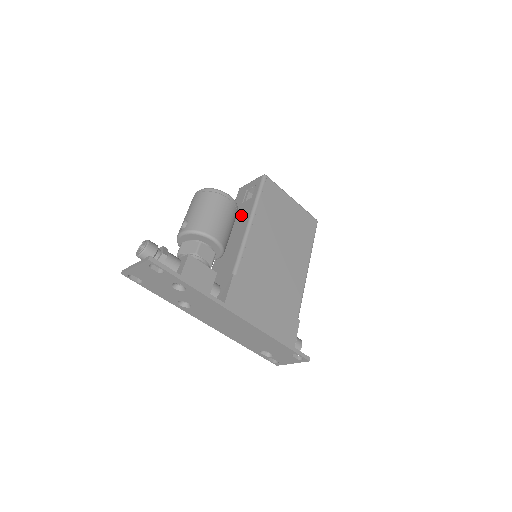
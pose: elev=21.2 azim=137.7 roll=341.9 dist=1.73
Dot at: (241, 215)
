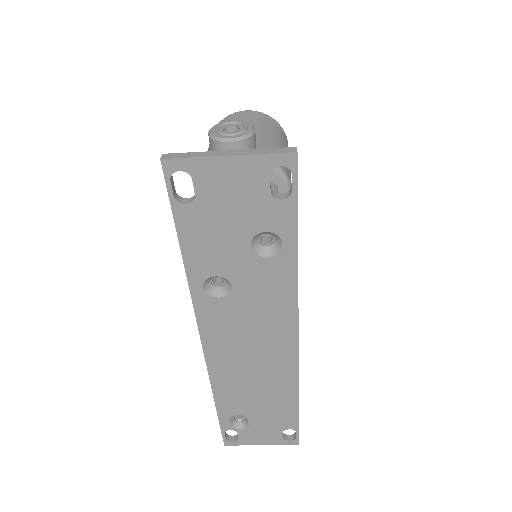
Dot at: occluded
